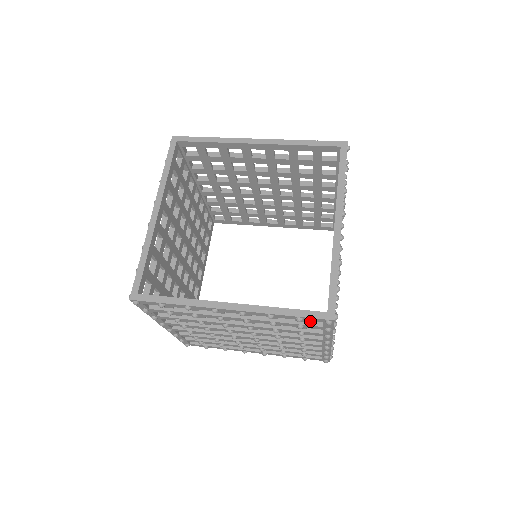
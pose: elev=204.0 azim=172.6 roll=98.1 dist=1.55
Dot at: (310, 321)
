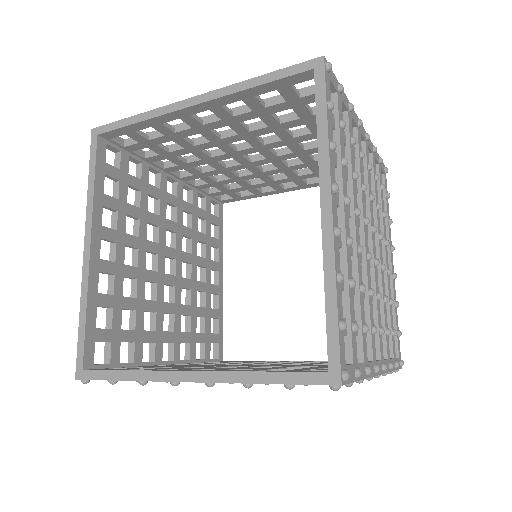
Dot at: occluded
